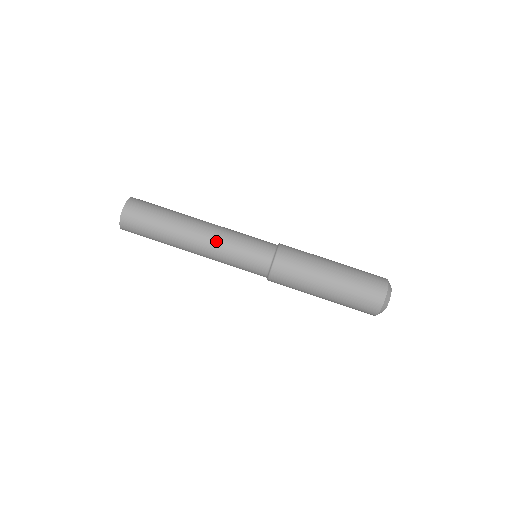
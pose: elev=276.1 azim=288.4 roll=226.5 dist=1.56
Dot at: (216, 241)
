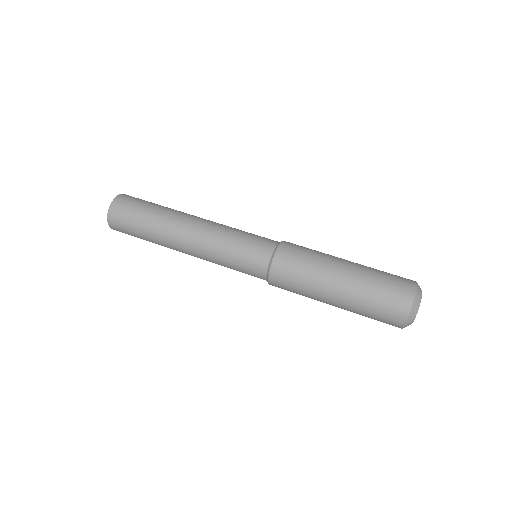
Dot at: (207, 238)
